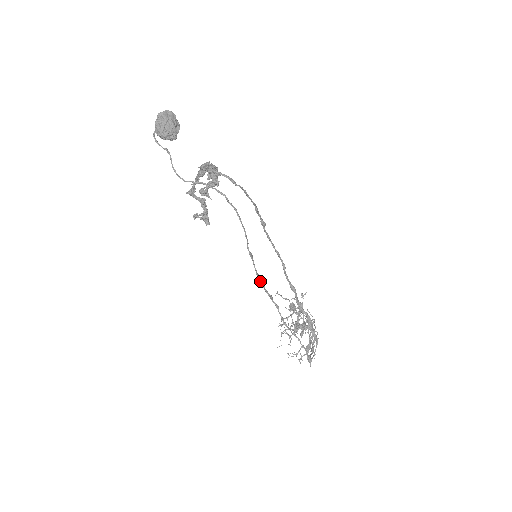
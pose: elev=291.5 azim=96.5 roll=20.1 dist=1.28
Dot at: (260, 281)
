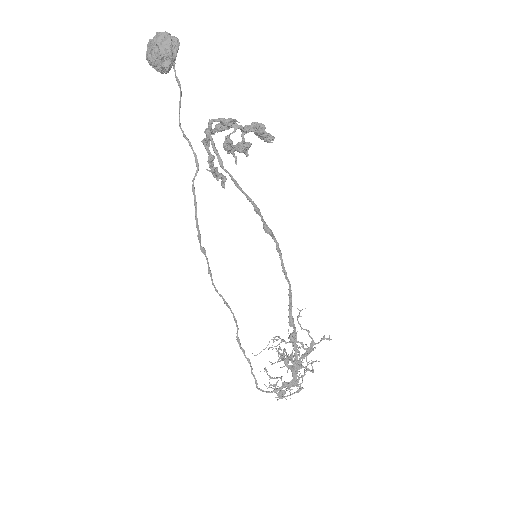
Dot at: (212, 281)
